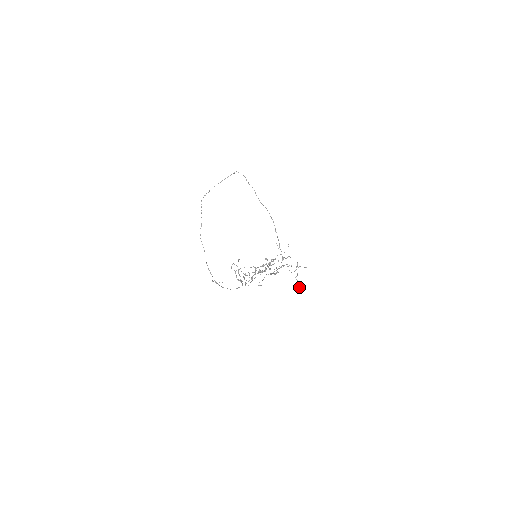
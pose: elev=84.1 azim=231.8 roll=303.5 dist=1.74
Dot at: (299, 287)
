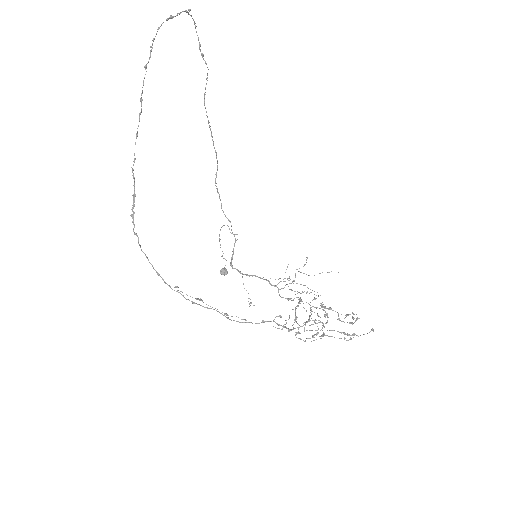
Dot at: occluded
